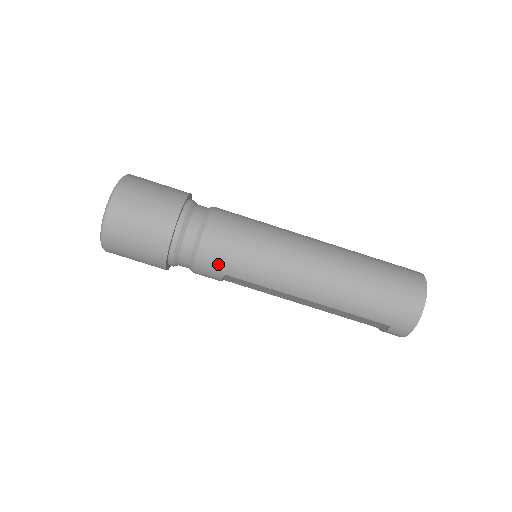
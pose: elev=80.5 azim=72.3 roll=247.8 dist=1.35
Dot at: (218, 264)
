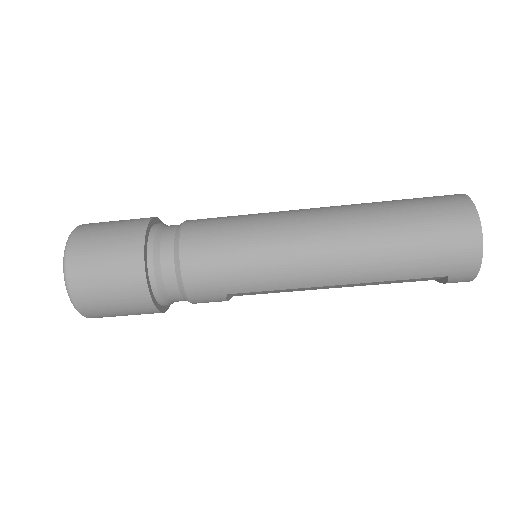
Dot at: (212, 287)
